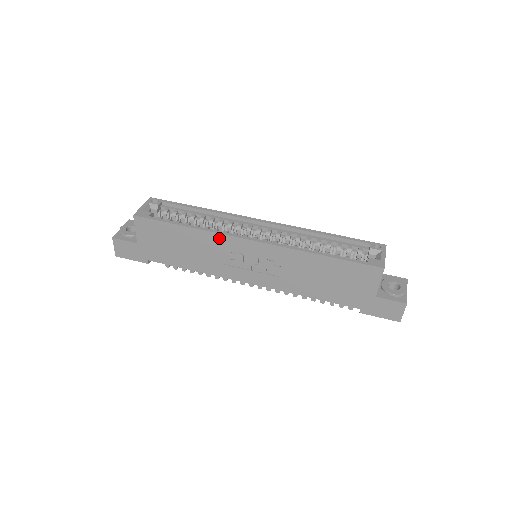
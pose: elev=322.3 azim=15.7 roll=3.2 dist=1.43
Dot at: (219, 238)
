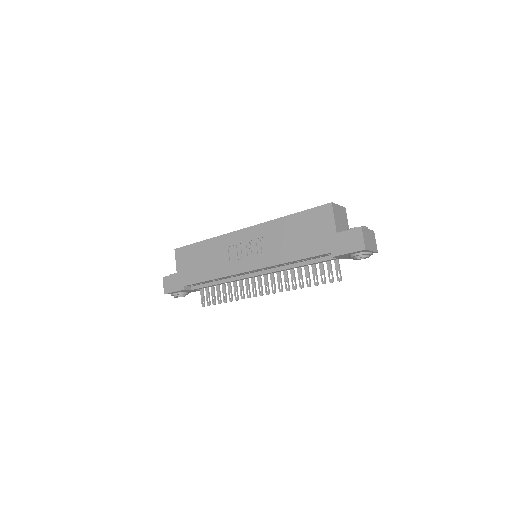
Dot at: (224, 239)
